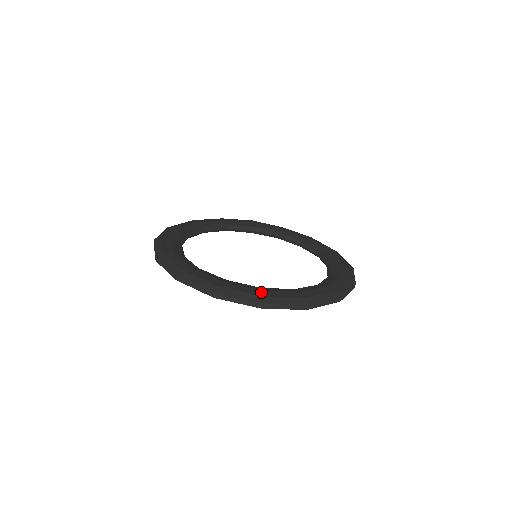
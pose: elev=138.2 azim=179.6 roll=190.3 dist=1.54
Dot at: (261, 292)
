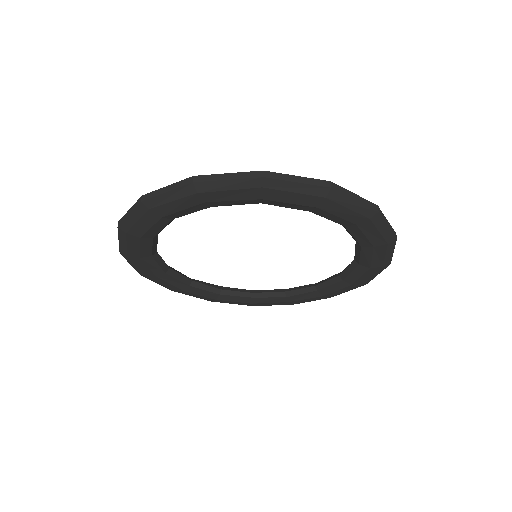
Dot at: occluded
